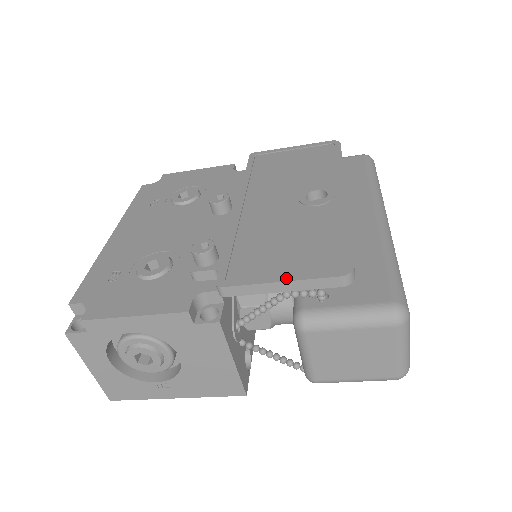
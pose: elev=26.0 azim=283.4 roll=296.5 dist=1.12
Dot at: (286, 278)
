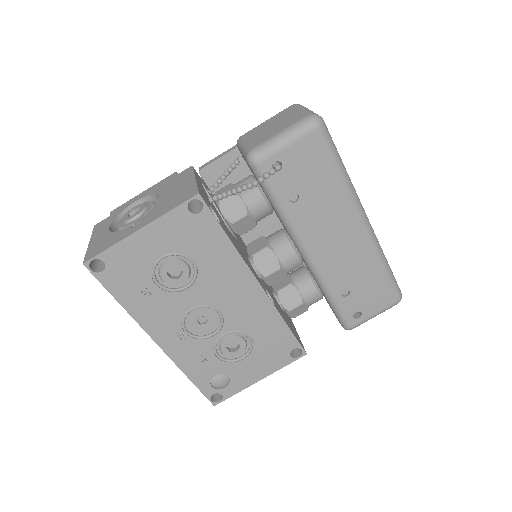
Dot at: occluded
